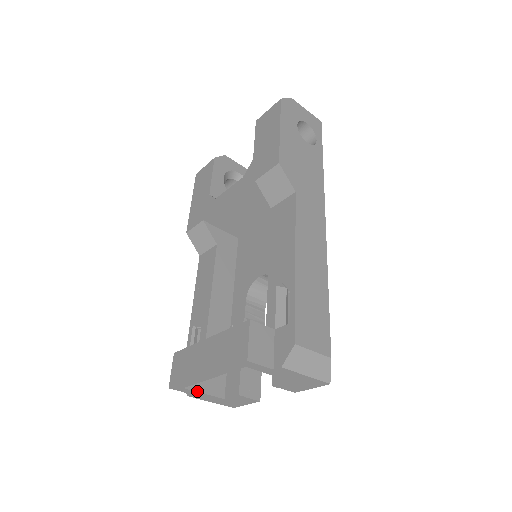
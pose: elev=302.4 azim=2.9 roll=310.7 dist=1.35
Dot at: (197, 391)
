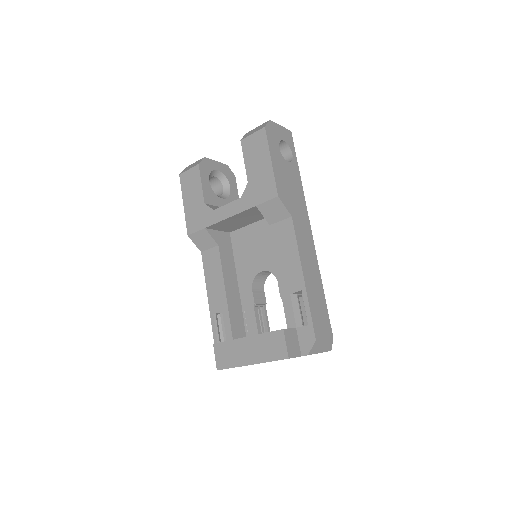
Dot at: occluded
